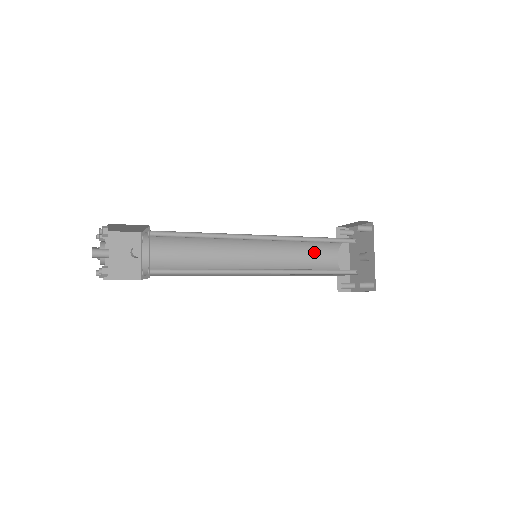
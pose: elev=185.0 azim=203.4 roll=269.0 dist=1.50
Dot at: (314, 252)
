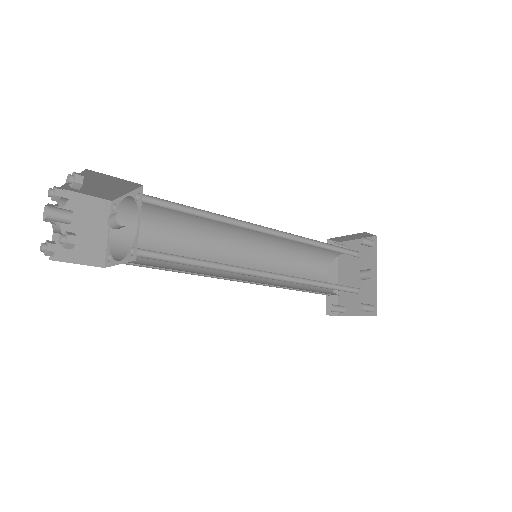
Dot at: (307, 264)
